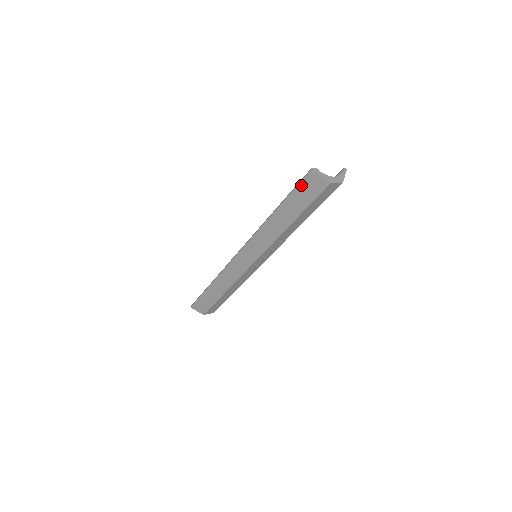
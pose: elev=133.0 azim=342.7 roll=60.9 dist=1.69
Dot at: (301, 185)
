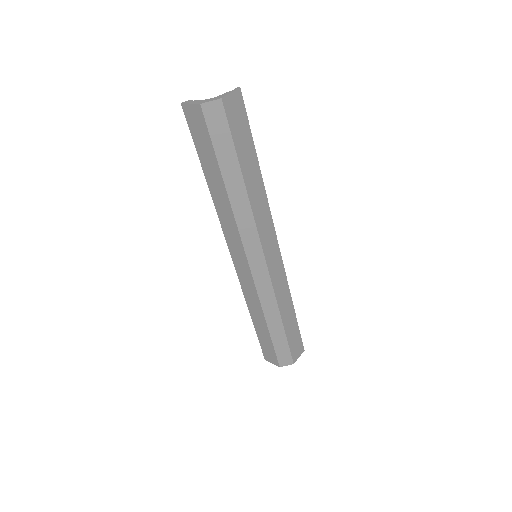
Dot at: (191, 129)
